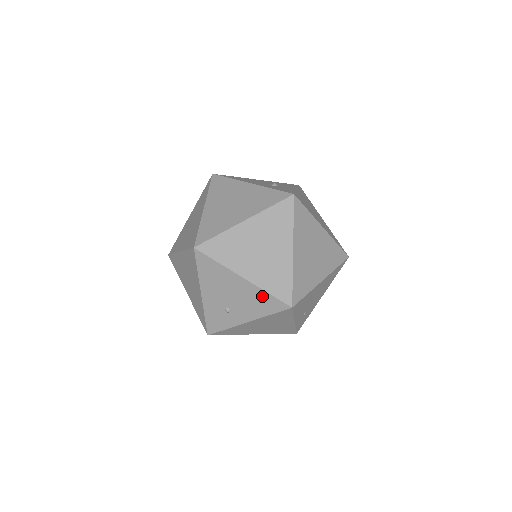
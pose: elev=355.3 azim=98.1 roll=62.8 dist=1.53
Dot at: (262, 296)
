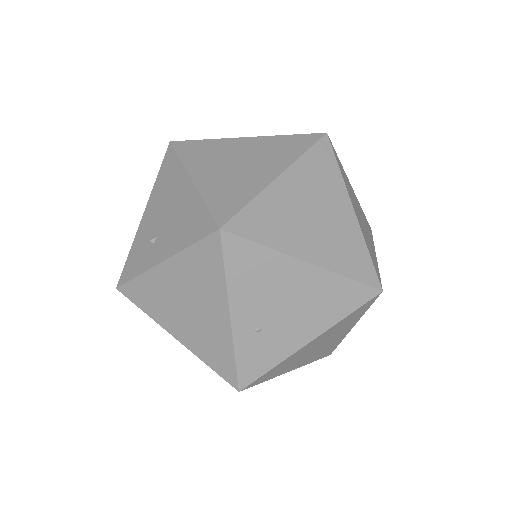
Dot at: (196, 209)
